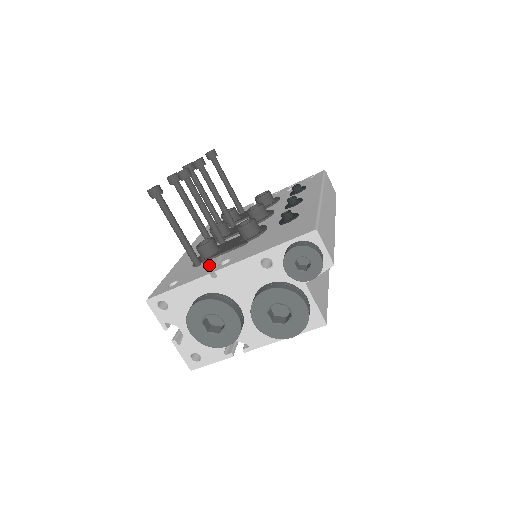
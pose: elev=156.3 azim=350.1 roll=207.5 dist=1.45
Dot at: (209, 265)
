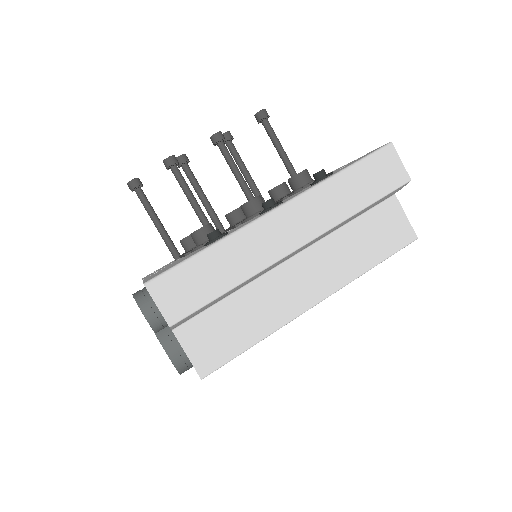
Dot at: (165, 266)
